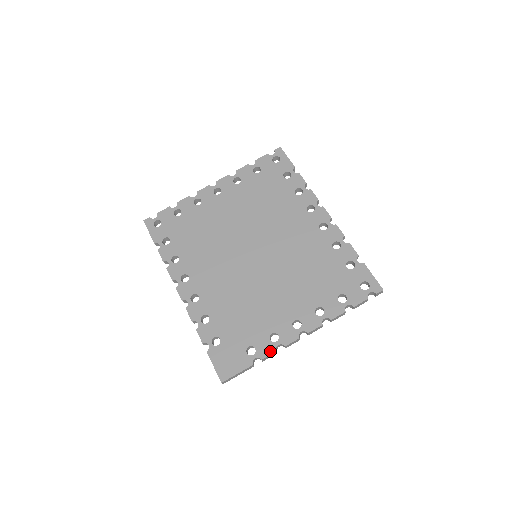
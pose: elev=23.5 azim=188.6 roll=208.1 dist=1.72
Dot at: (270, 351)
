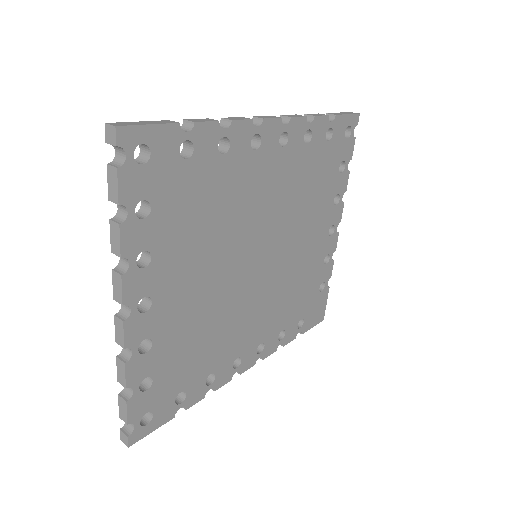
Dot at: (331, 267)
